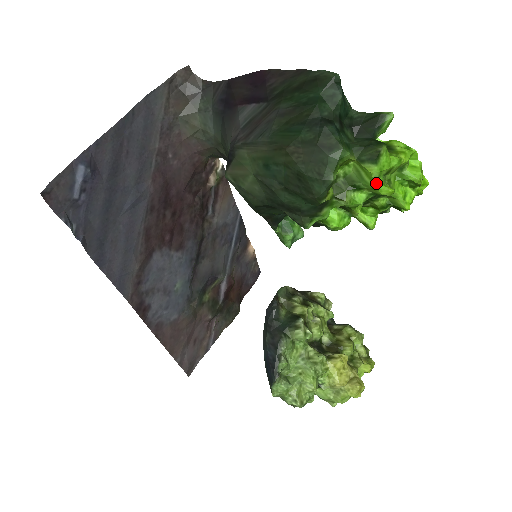
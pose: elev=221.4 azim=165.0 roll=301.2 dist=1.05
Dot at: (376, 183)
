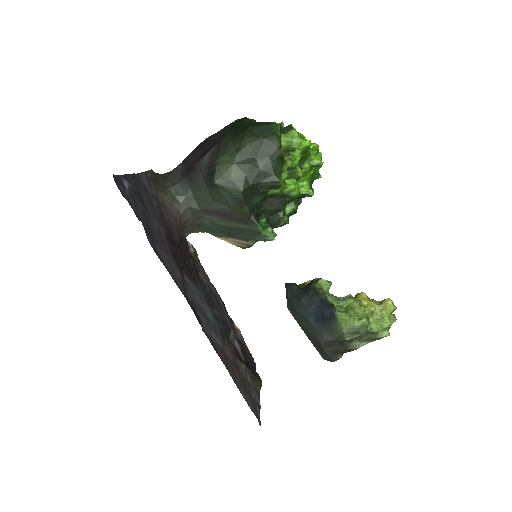
Dot at: (300, 138)
